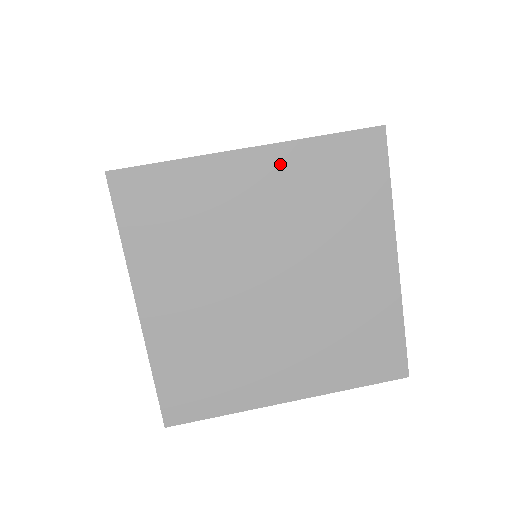
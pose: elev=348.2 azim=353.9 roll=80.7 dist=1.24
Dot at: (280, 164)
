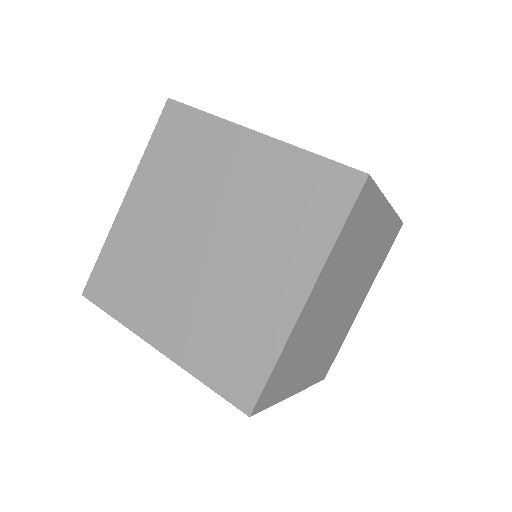
Dot at: (270, 157)
